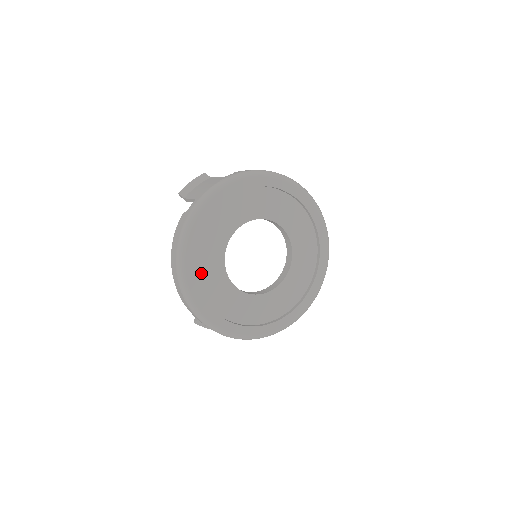
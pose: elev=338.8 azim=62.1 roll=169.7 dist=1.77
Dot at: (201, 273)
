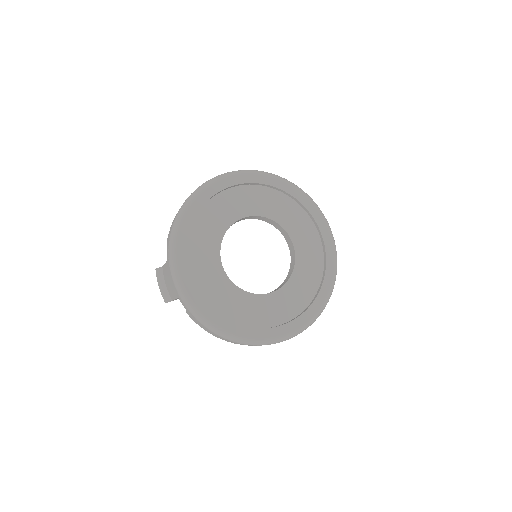
Dot at: (250, 320)
